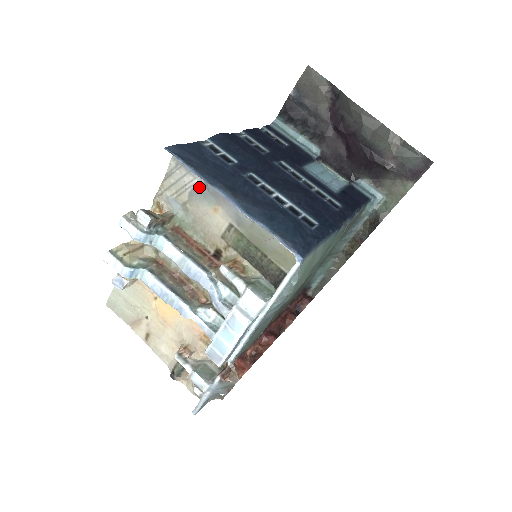
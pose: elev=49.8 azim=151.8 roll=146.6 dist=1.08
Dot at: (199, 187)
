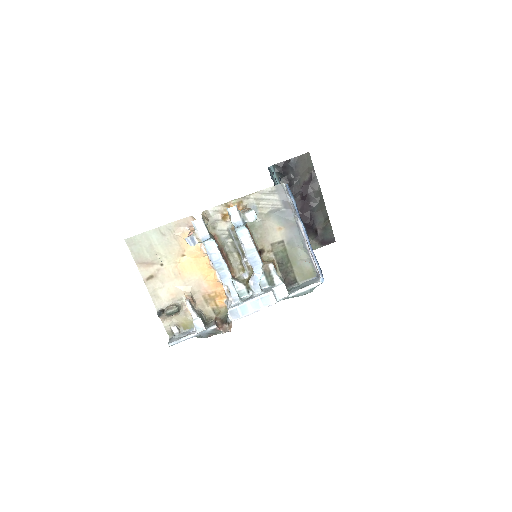
Dot at: (279, 211)
